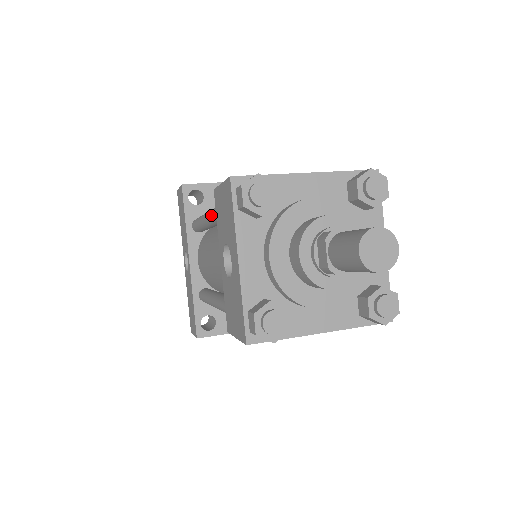
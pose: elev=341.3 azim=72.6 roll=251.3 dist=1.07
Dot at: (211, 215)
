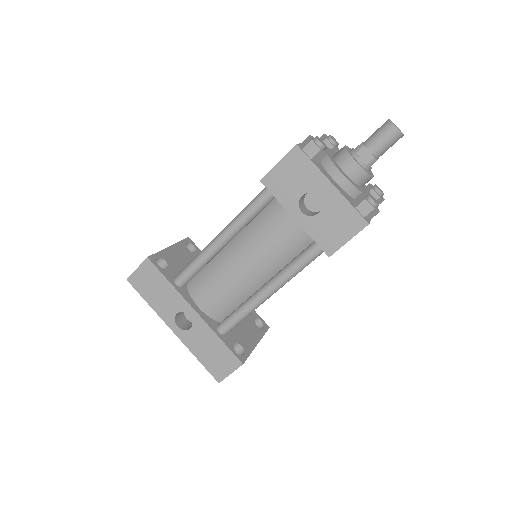
Dot at: (238, 222)
